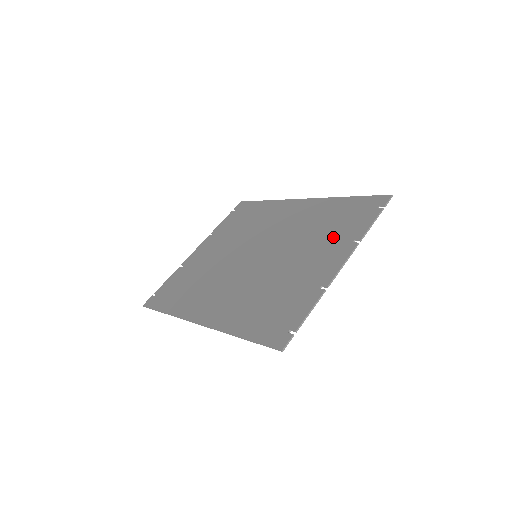
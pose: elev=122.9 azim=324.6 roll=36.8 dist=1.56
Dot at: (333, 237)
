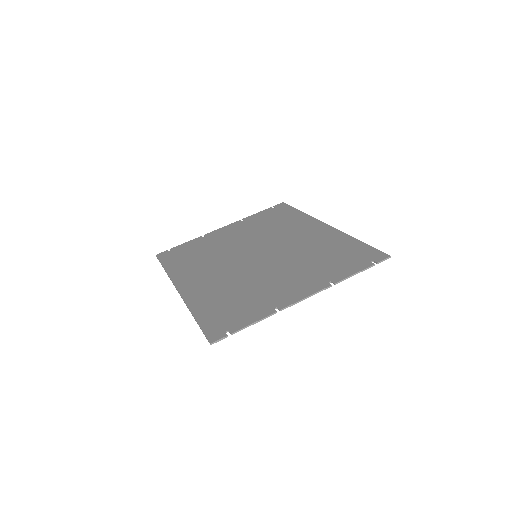
Dot at: (318, 270)
